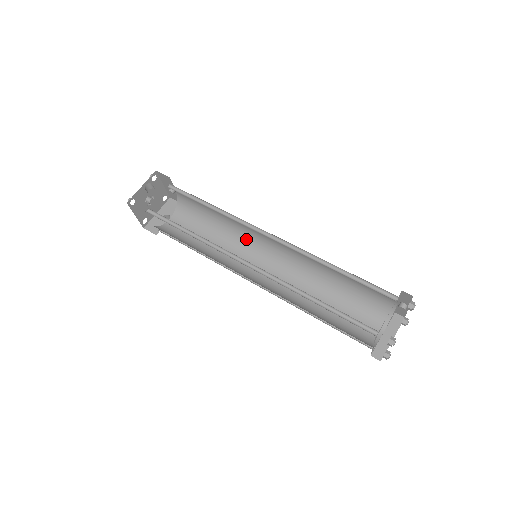
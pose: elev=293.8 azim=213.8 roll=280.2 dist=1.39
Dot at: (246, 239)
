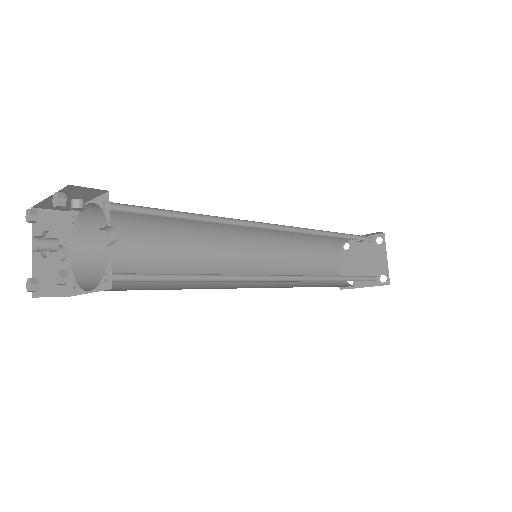
Dot at: (212, 233)
